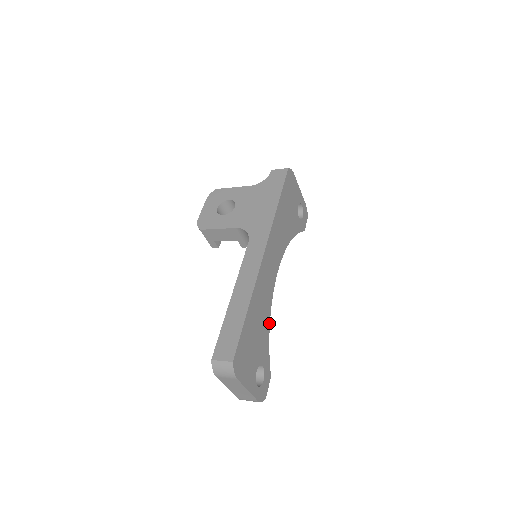
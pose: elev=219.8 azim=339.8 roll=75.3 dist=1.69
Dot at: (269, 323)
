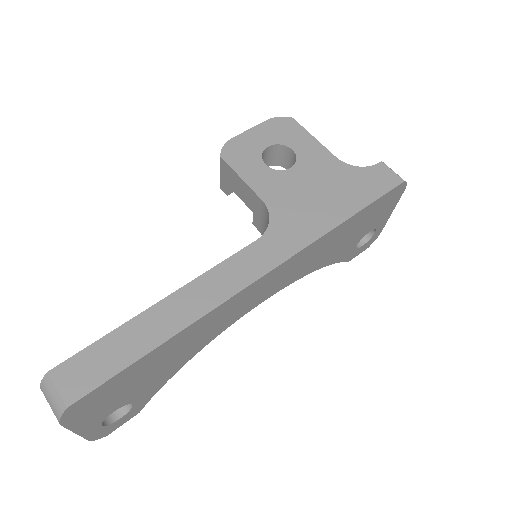
Dot at: (190, 358)
